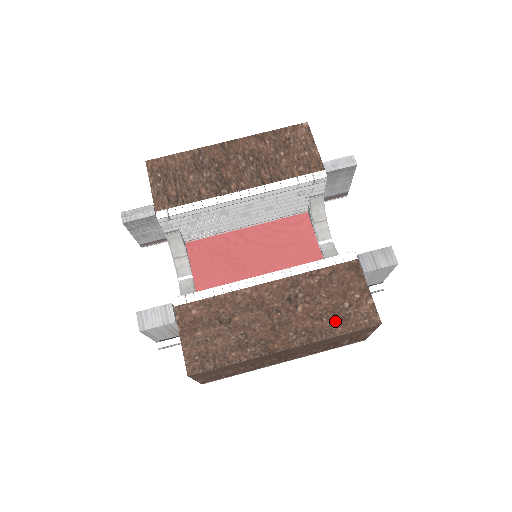
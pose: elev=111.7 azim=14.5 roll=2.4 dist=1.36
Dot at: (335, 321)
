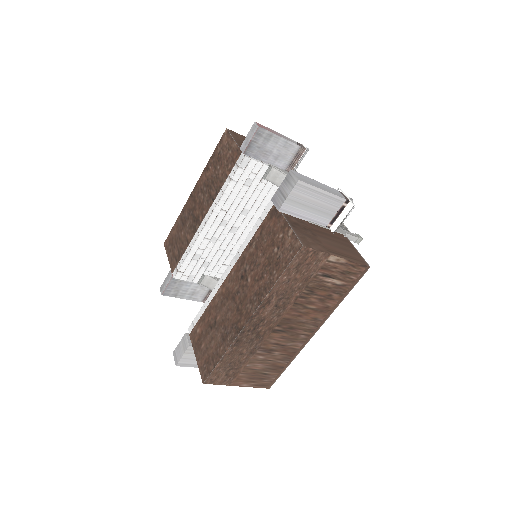
Dot at: (271, 271)
